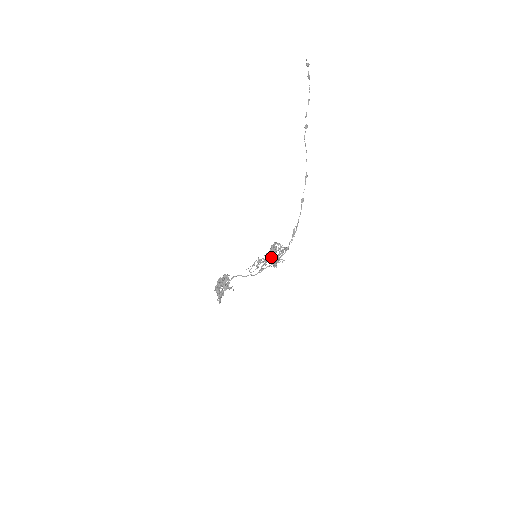
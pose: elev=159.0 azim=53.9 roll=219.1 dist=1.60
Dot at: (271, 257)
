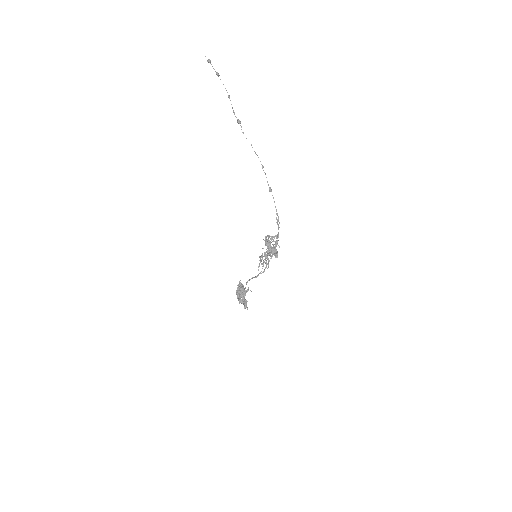
Dot at: (271, 252)
